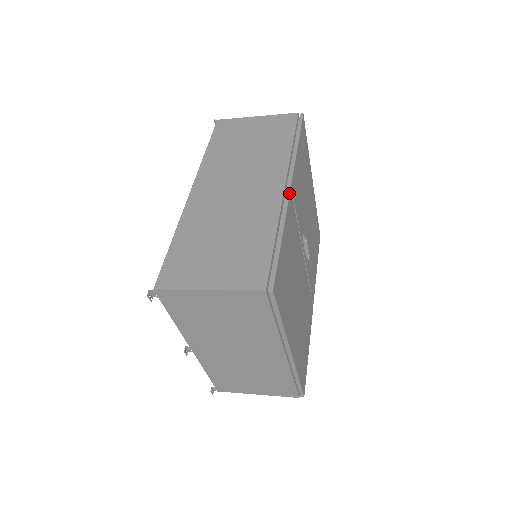
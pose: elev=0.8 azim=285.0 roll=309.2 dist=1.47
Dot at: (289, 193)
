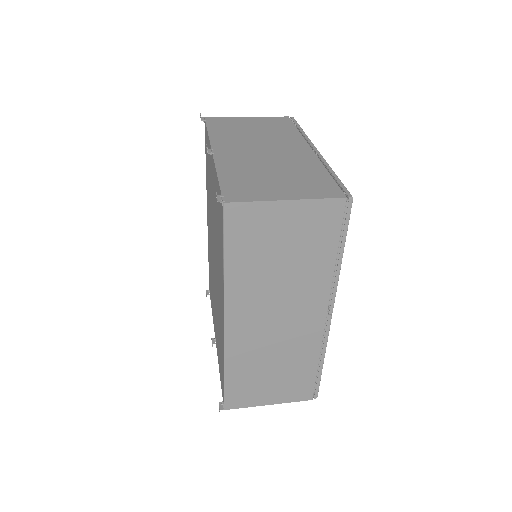
Dot at: occluded
